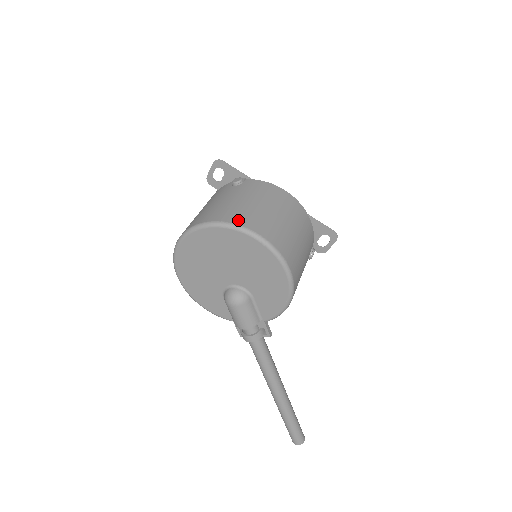
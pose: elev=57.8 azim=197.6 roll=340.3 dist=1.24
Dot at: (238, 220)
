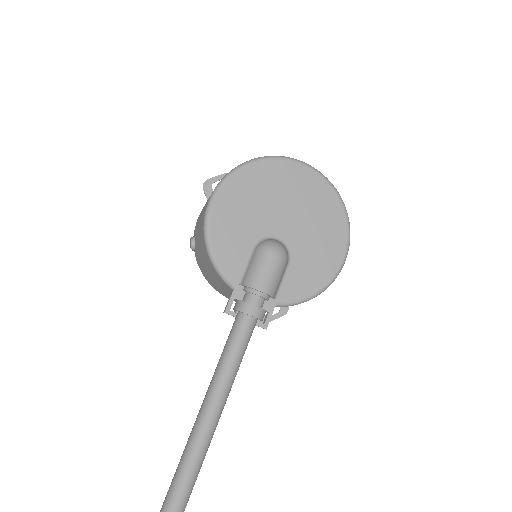
Dot at: occluded
